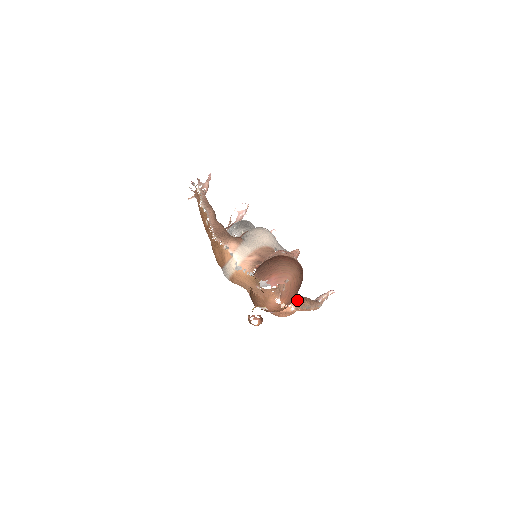
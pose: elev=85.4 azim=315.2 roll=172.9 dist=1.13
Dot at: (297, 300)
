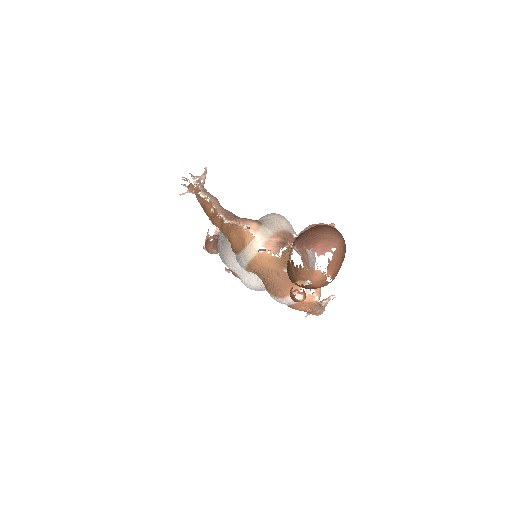
Dot at: (320, 289)
